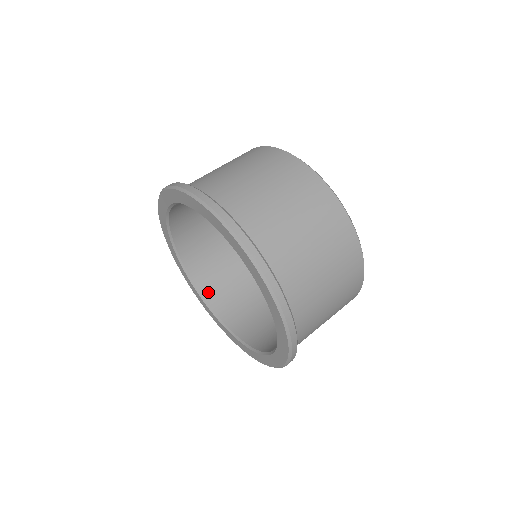
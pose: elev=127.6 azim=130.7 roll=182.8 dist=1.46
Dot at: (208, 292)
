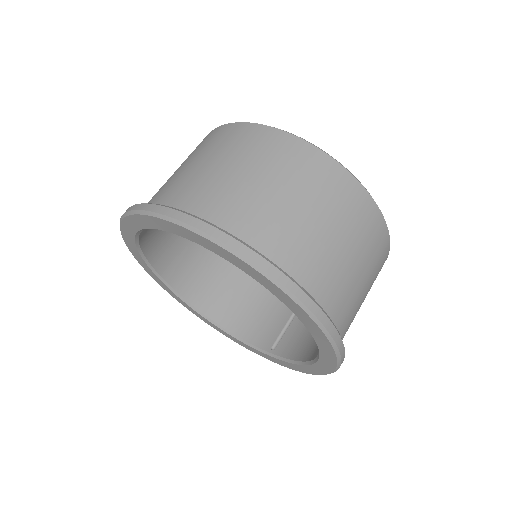
Dot at: (151, 250)
